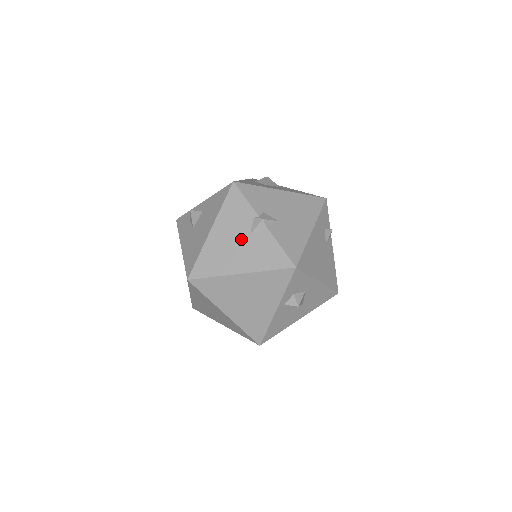
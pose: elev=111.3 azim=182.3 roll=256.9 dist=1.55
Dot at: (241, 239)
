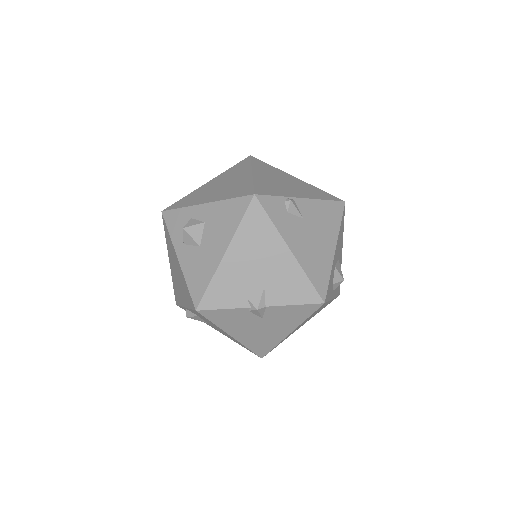
Dot at: (260, 324)
